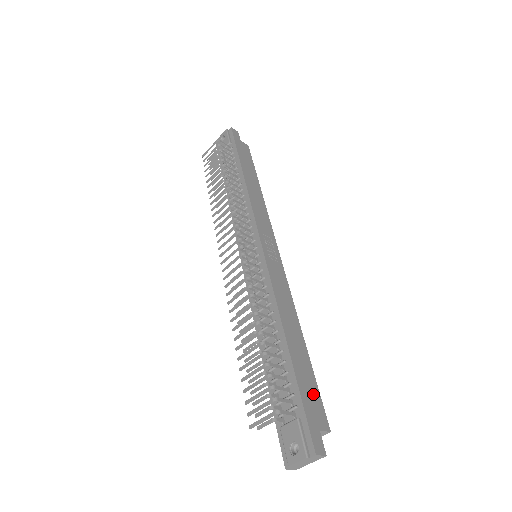
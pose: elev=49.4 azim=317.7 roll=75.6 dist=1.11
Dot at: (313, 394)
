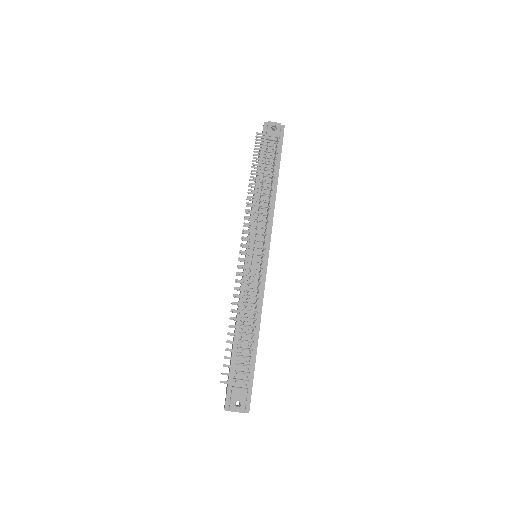
Dot at: occluded
